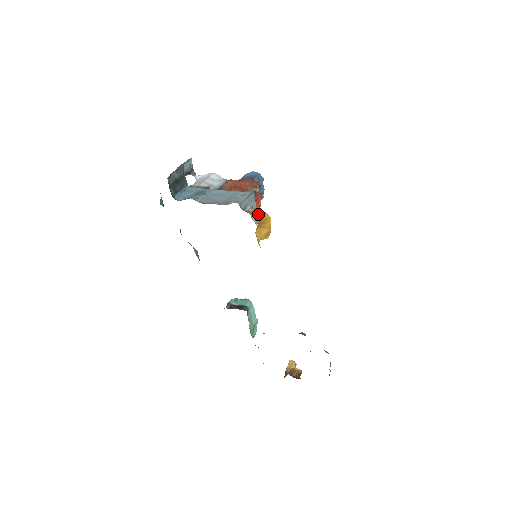
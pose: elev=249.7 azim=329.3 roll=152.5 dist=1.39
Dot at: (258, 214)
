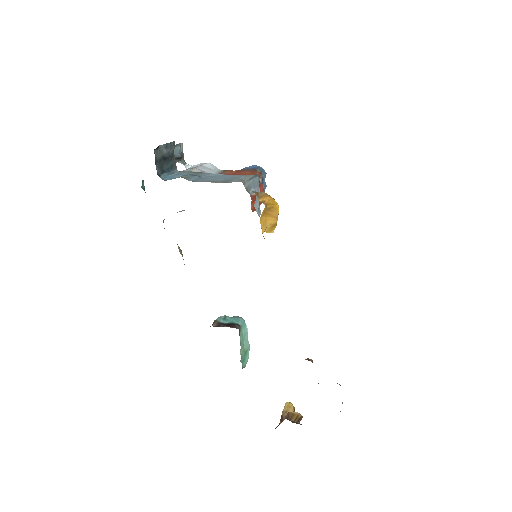
Dot at: (264, 197)
